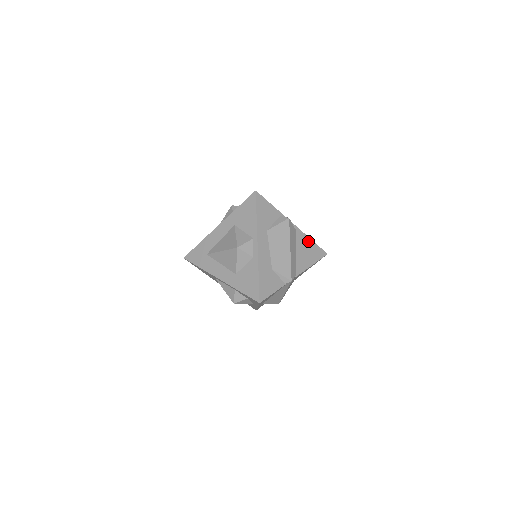
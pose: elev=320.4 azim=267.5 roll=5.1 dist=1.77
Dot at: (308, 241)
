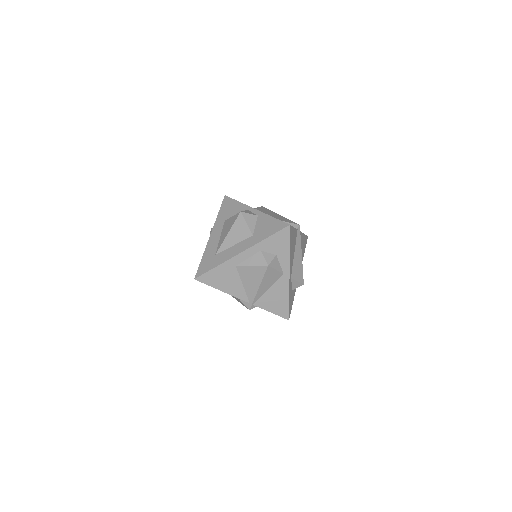
Dot at: occluded
